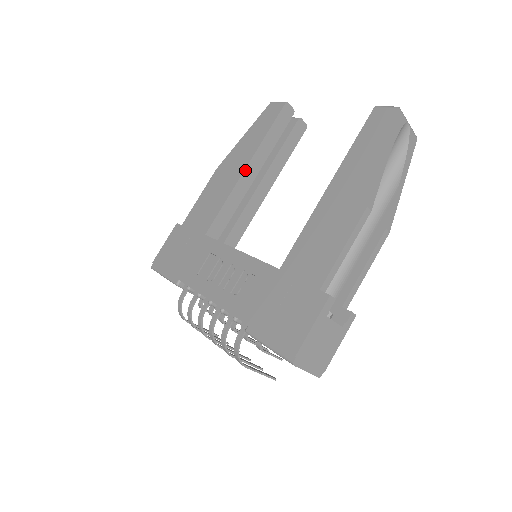
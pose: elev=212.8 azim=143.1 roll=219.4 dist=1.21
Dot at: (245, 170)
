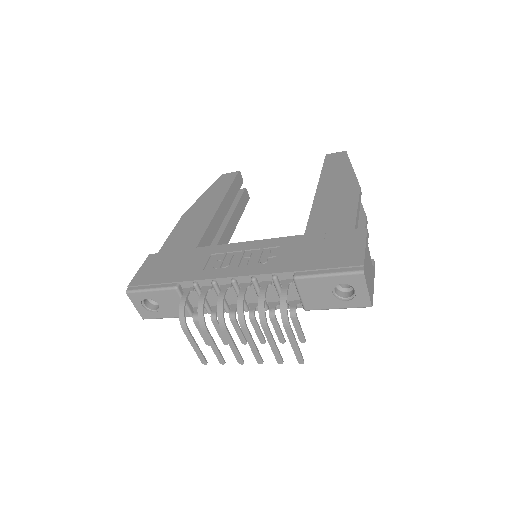
Dot at: (219, 207)
